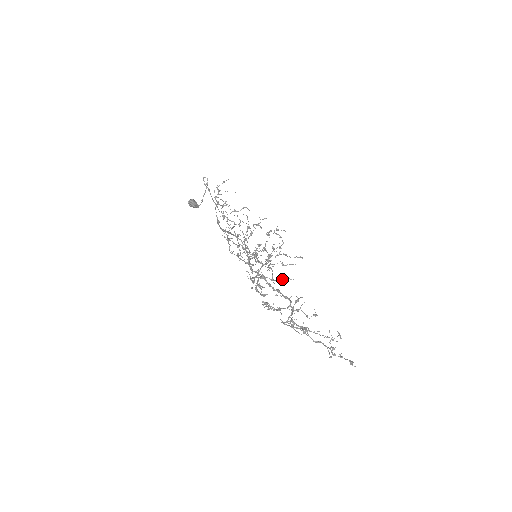
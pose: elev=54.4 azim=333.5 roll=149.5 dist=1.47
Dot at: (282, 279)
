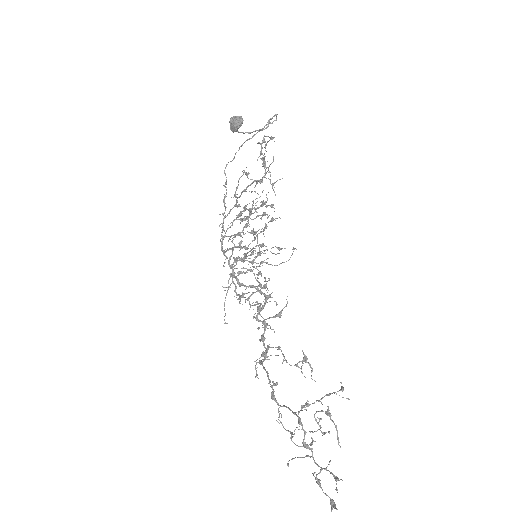
Dot at: occluded
